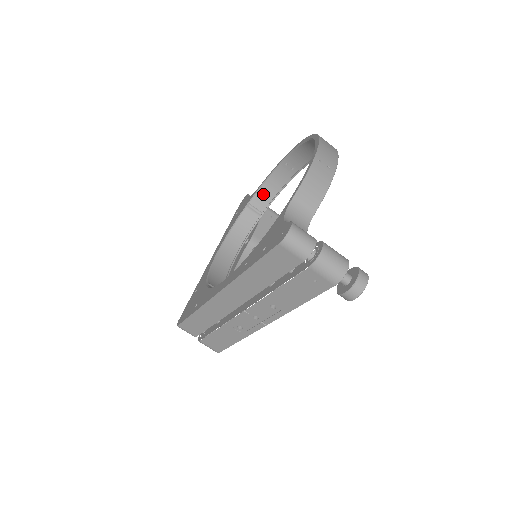
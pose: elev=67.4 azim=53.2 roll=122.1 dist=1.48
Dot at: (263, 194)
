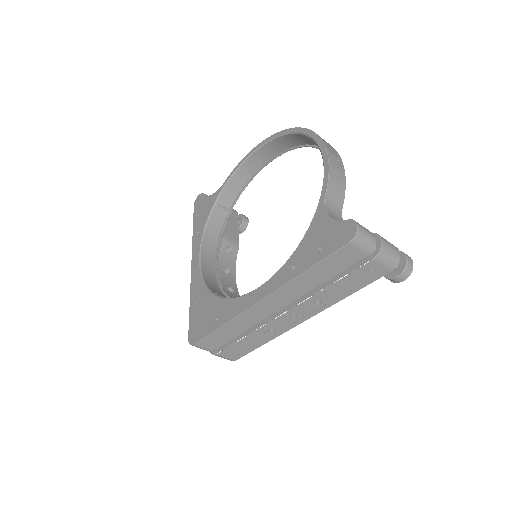
Dot at: (229, 191)
